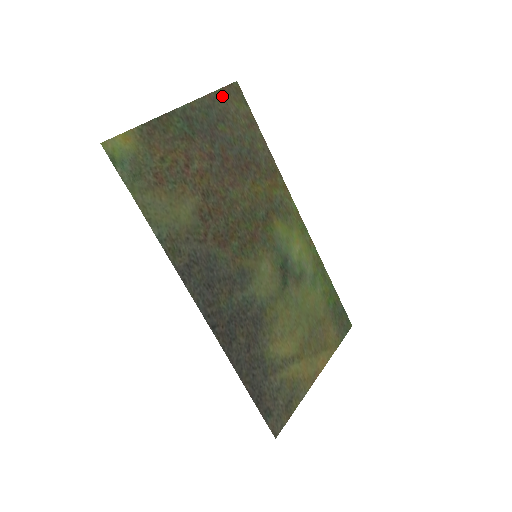
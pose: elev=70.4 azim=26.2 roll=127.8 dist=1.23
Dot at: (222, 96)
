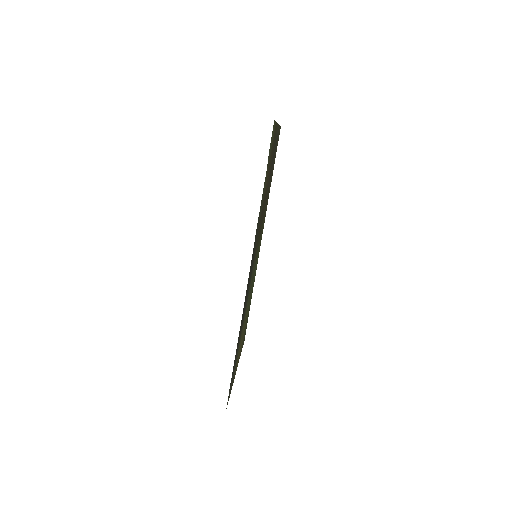
Dot at: occluded
